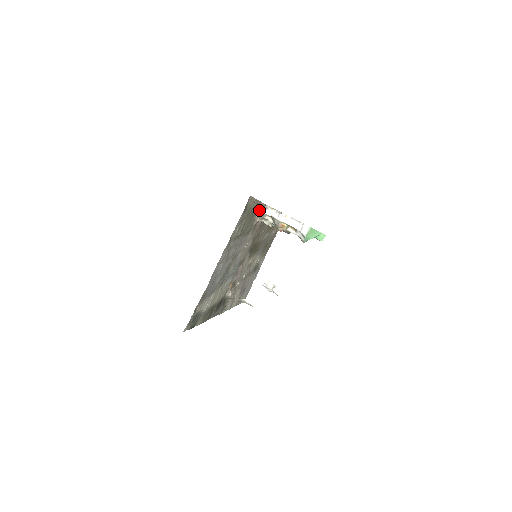
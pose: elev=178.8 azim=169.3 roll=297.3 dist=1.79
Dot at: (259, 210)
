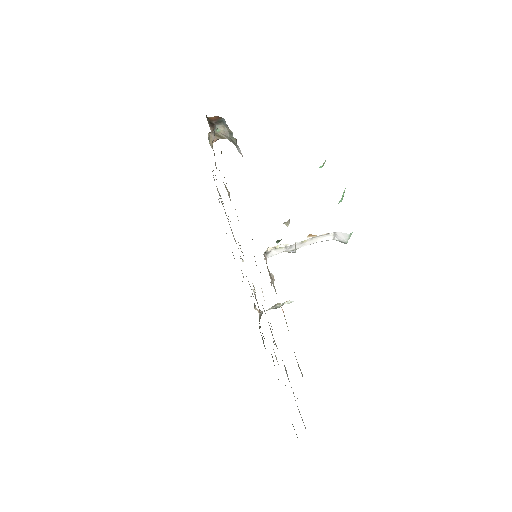
Dot at: occluded
